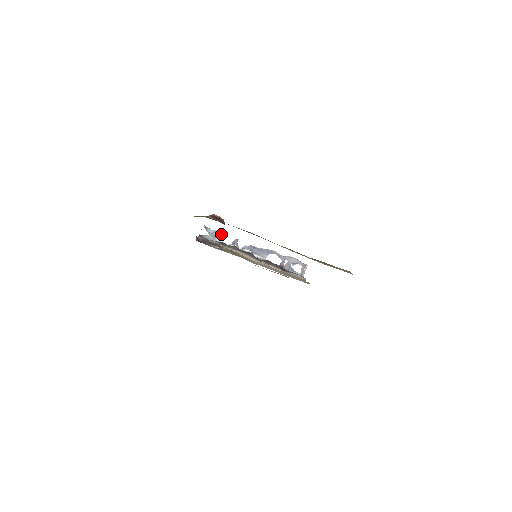
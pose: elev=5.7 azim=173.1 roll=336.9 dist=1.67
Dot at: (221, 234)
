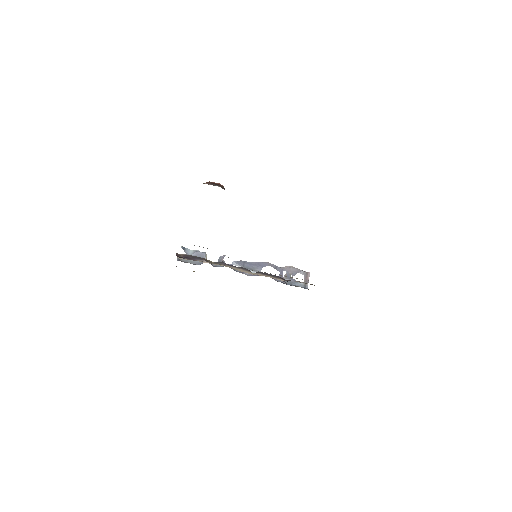
Dot at: (203, 252)
